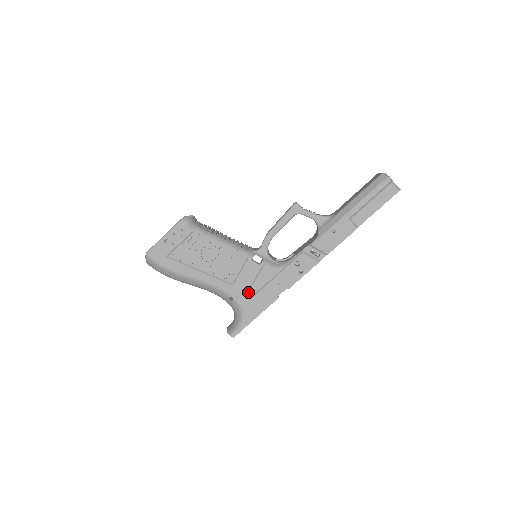
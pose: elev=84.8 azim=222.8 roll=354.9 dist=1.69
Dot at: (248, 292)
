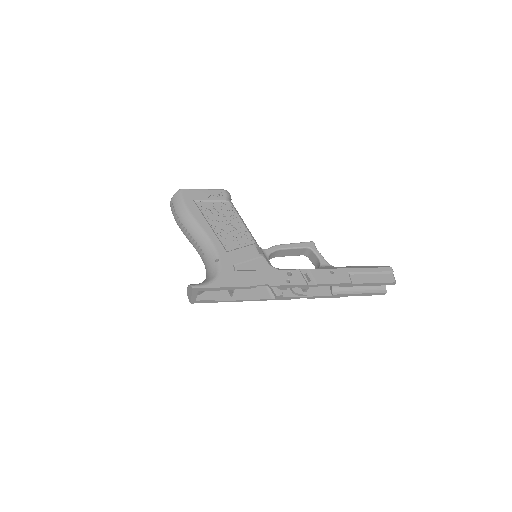
Dot at: (235, 265)
